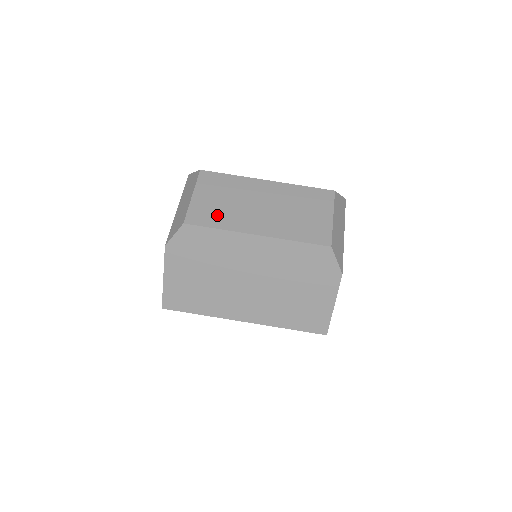
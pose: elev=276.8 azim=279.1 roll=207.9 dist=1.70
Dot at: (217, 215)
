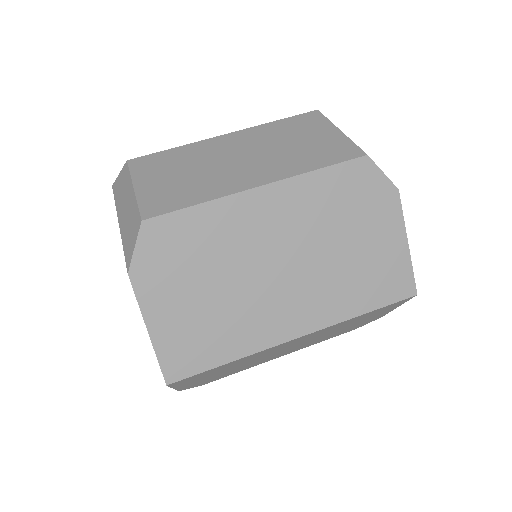
Dot at: (186, 191)
